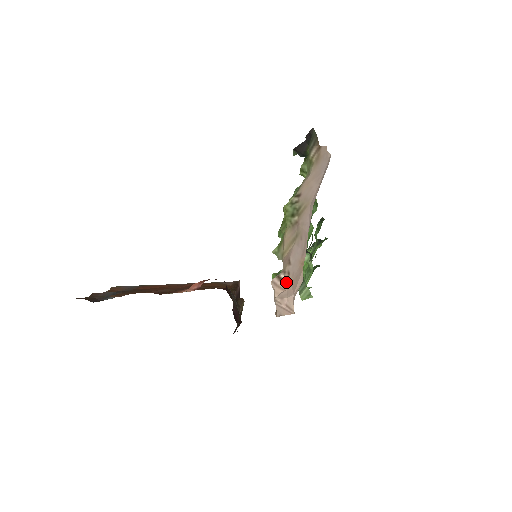
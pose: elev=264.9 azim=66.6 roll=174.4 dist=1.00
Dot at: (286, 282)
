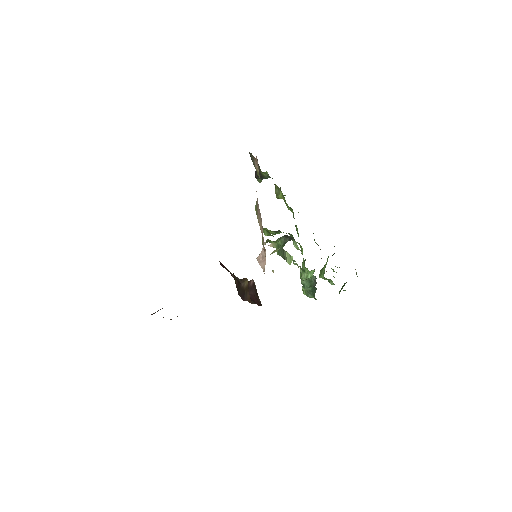
Dot at: (265, 249)
